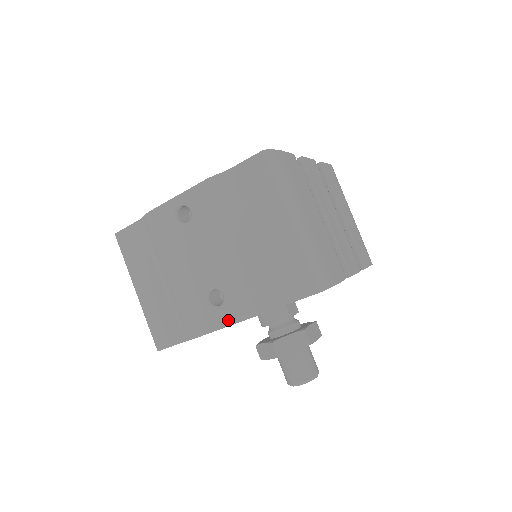
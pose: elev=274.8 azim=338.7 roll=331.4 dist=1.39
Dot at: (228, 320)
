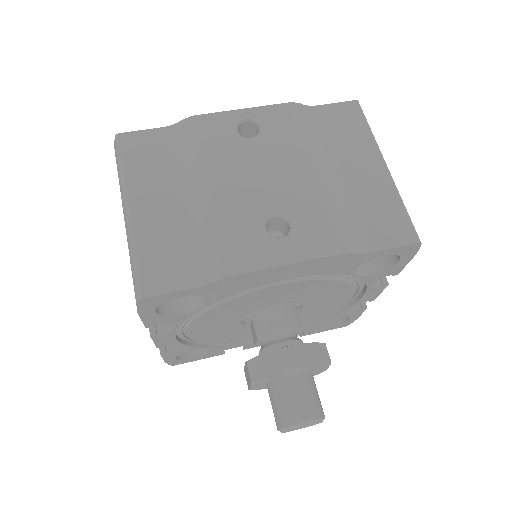
Dot at: (294, 255)
